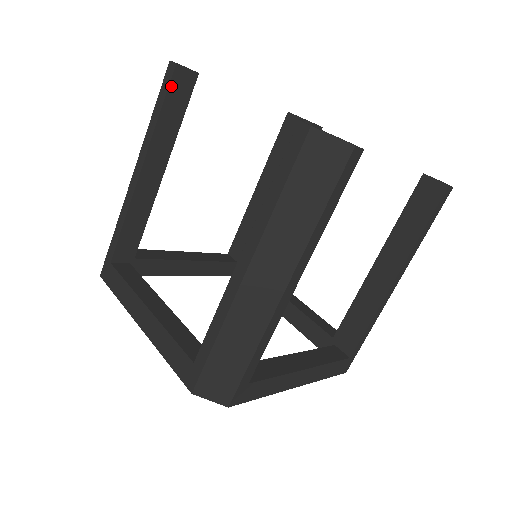
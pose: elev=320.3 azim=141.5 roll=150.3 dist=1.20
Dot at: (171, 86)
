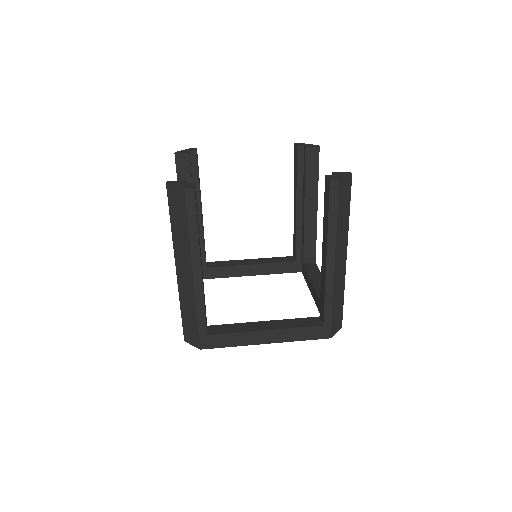
Dot at: (195, 203)
